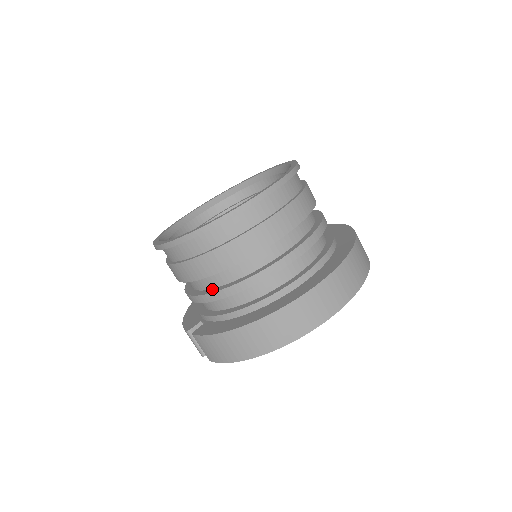
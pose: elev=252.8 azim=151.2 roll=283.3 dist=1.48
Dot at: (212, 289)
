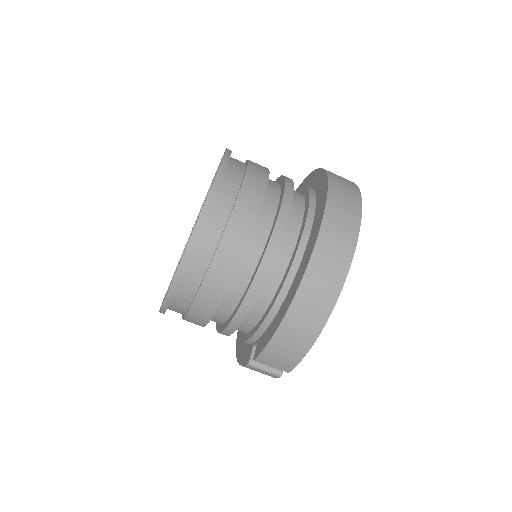
Dot at: (239, 303)
